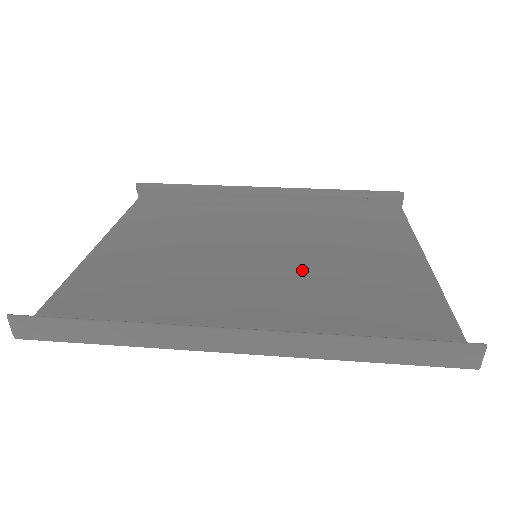
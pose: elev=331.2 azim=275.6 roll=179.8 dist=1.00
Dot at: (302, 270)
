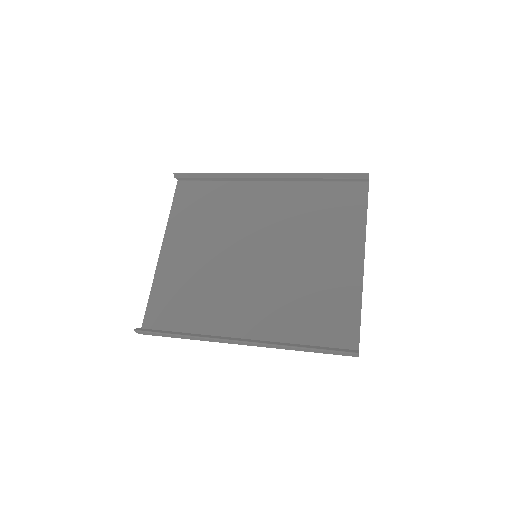
Dot at: (282, 271)
